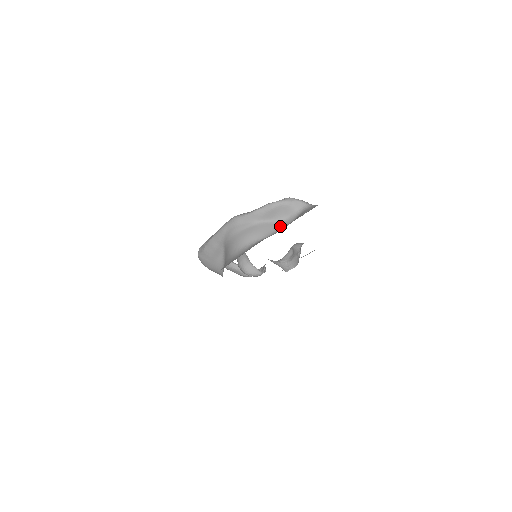
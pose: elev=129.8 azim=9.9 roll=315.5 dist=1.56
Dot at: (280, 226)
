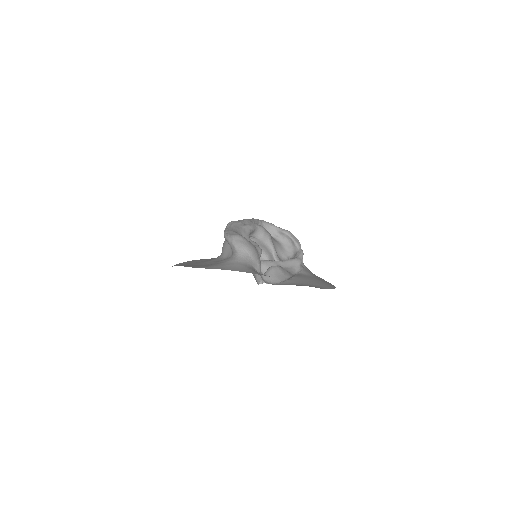
Dot at: (229, 255)
